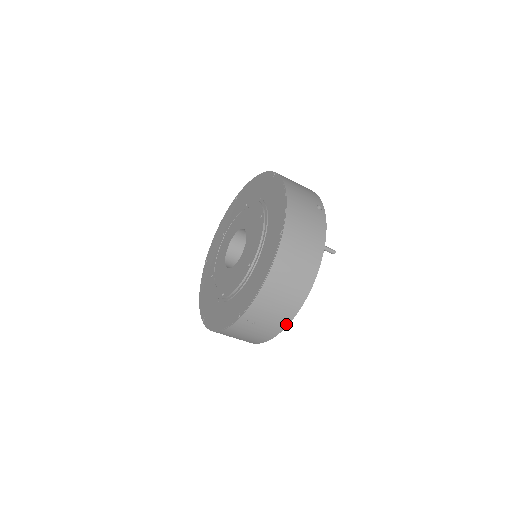
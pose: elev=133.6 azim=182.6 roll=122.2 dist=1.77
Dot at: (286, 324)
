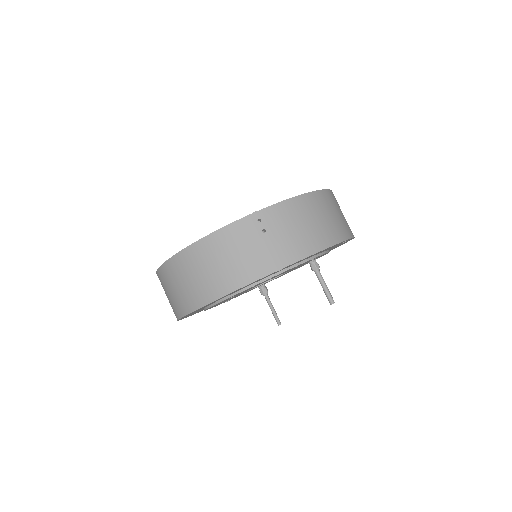
Dot at: (295, 259)
